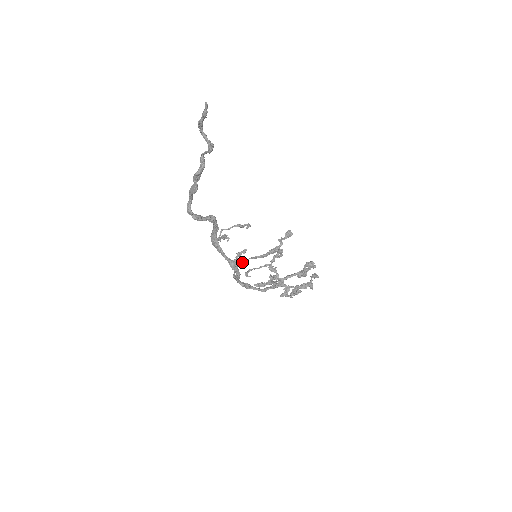
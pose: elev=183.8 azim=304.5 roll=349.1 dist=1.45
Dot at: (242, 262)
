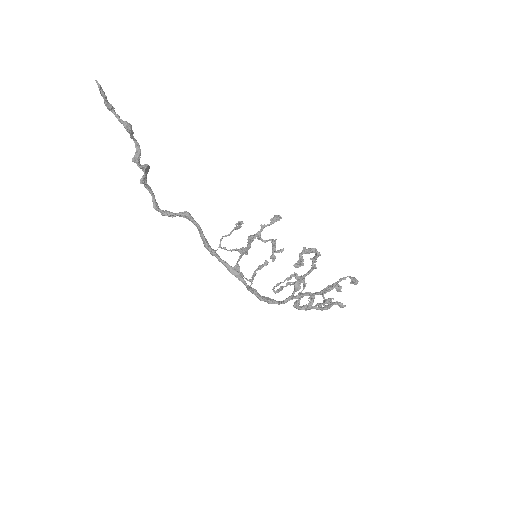
Dot at: (237, 263)
